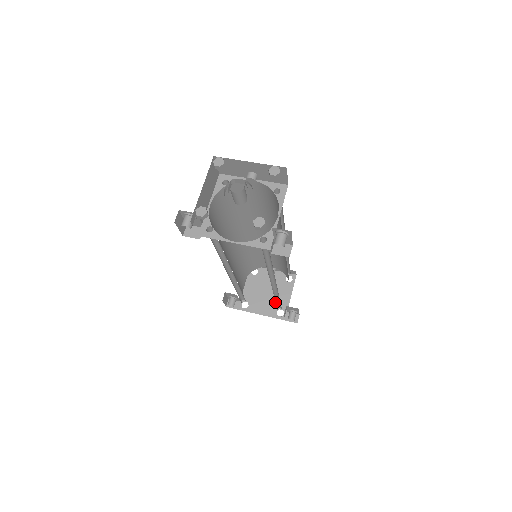
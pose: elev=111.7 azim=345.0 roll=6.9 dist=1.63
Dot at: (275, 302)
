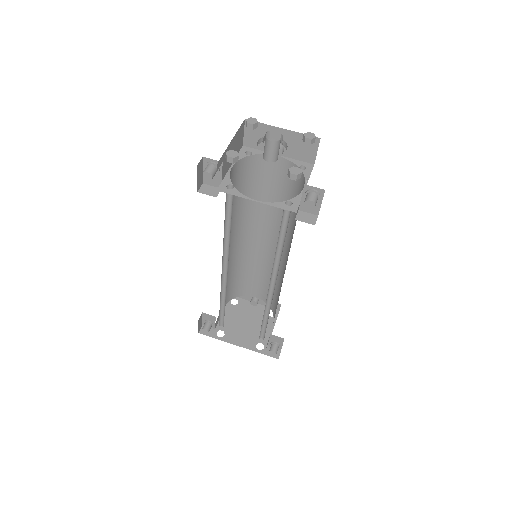
Dot at: (255, 334)
